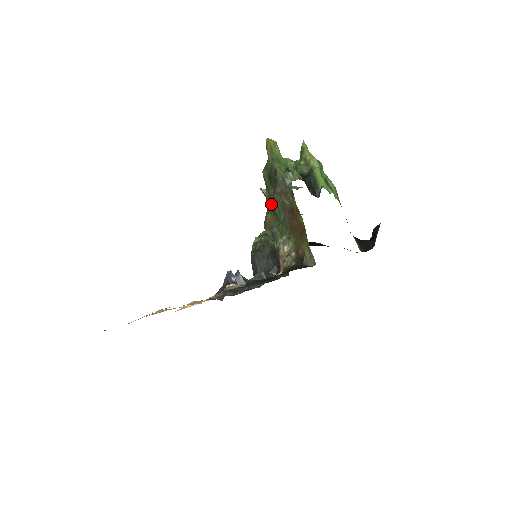
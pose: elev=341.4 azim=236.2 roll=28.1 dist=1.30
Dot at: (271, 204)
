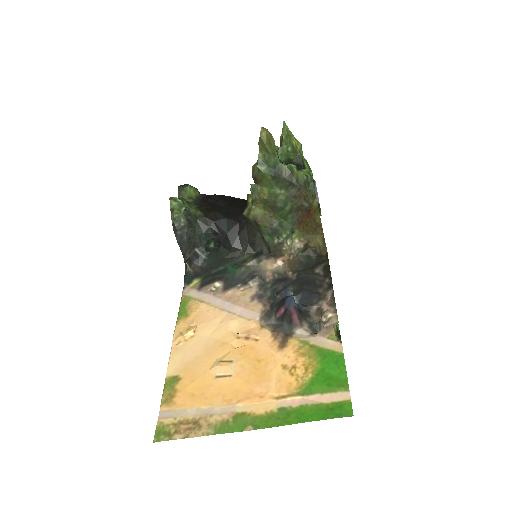
Dot at: (281, 206)
